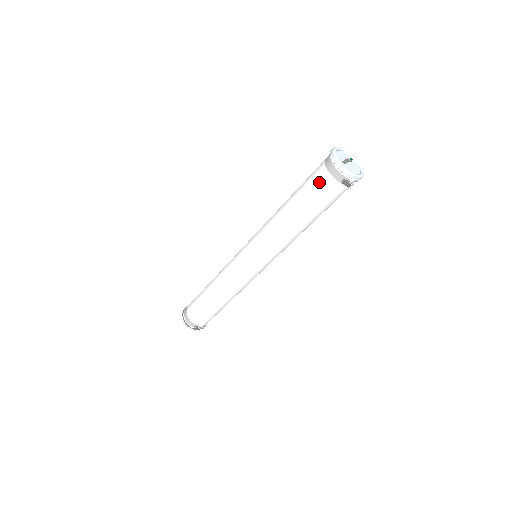
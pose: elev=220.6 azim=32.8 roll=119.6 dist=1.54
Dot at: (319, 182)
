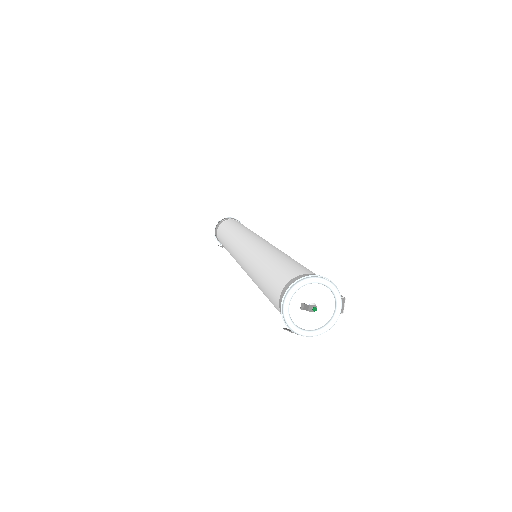
Dot at: (273, 297)
